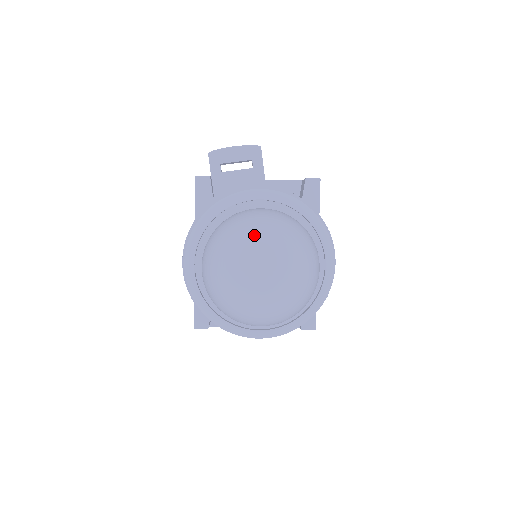
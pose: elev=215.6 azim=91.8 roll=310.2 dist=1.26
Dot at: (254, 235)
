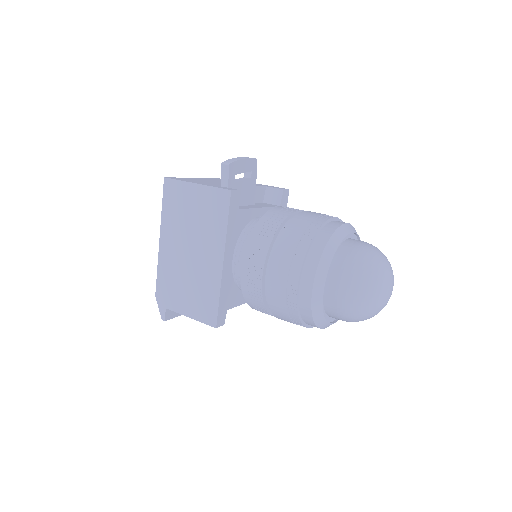
Dot at: (387, 267)
